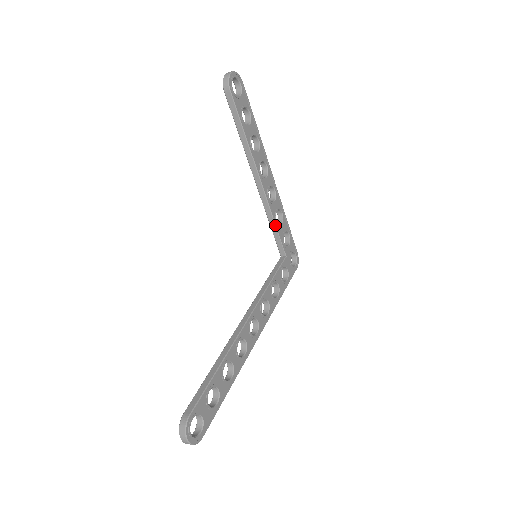
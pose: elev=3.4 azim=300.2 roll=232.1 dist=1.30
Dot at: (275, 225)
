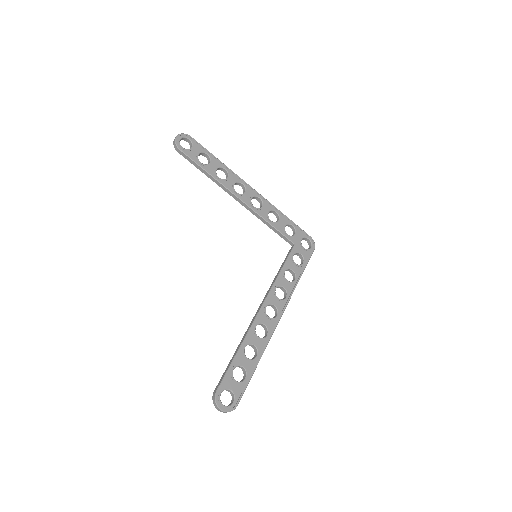
Dot at: (270, 225)
